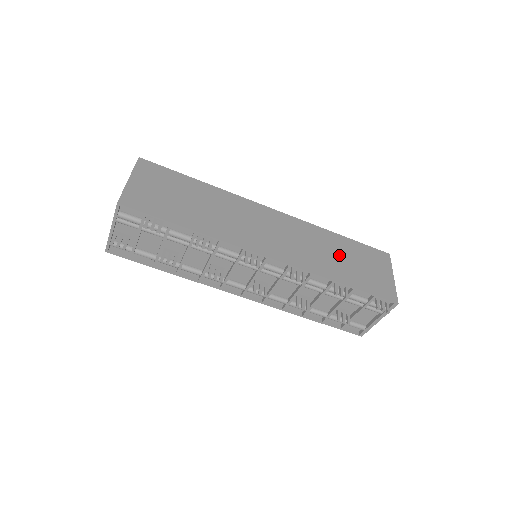
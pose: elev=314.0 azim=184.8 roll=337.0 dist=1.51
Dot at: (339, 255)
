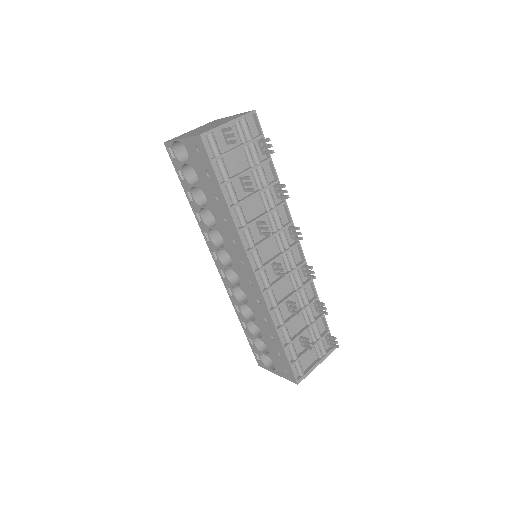
Dot at: occluded
